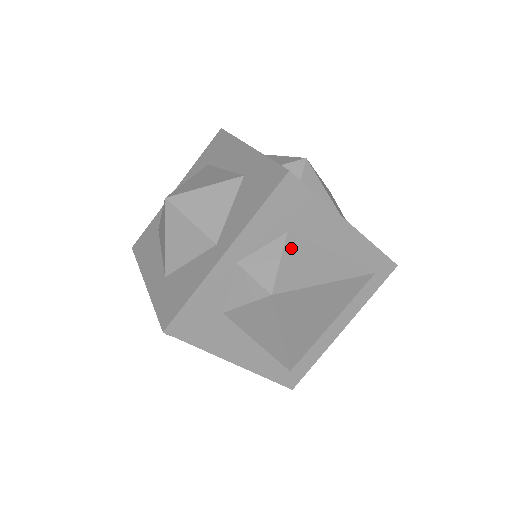
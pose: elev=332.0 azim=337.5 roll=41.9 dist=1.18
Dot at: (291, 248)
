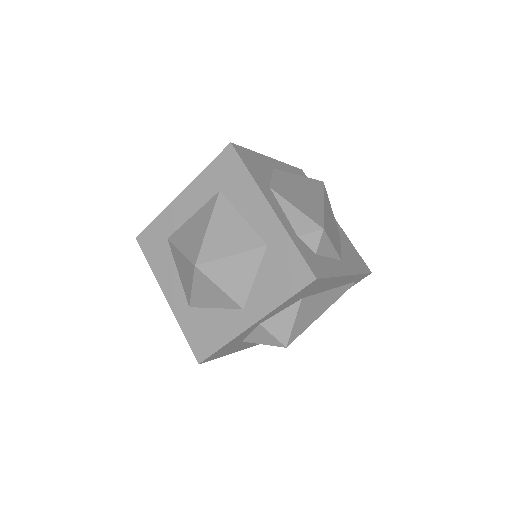
Dot at: (302, 308)
